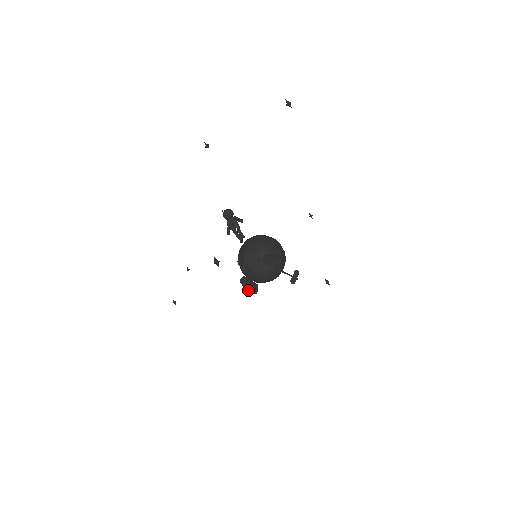
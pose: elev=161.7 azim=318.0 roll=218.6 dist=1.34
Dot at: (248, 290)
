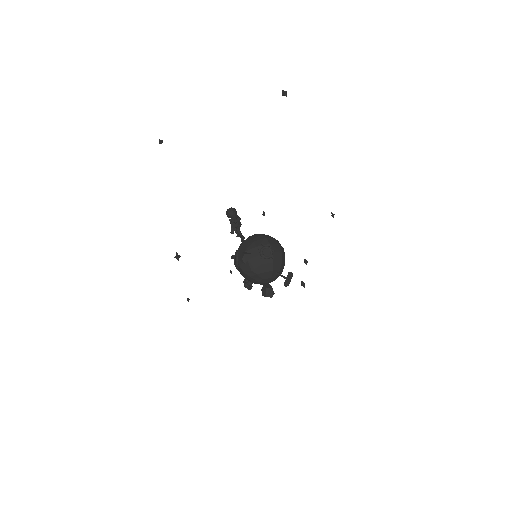
Dot at: (263, 293)
